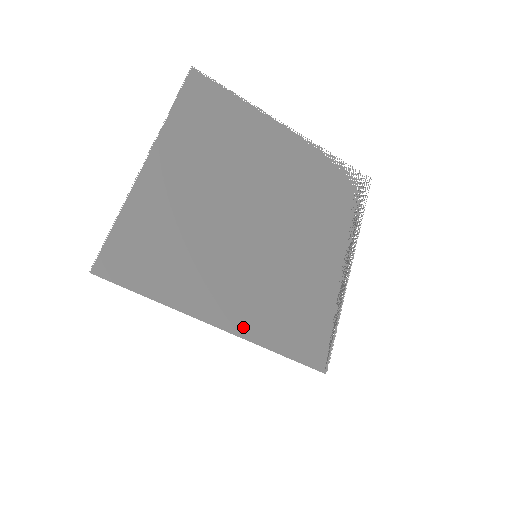
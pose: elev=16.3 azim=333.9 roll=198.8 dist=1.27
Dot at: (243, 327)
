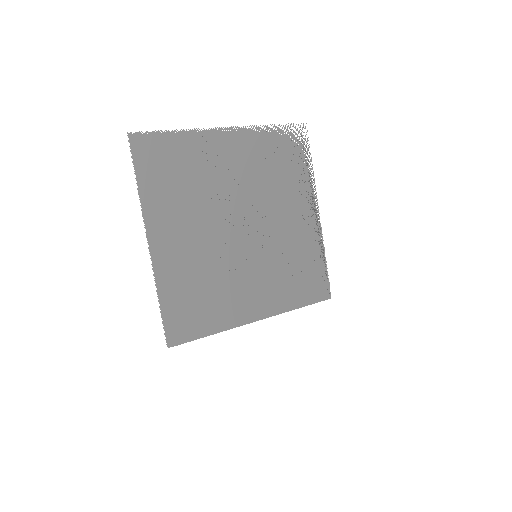
Dot at: (271, 309)
